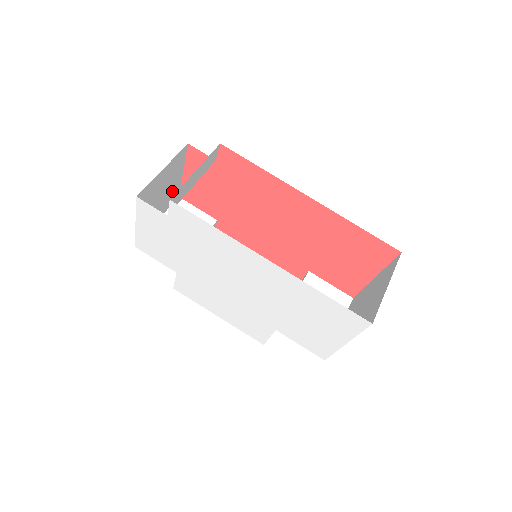
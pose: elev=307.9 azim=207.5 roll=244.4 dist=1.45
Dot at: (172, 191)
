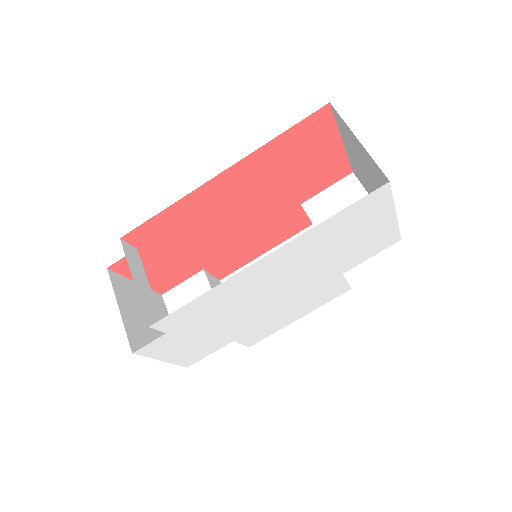
Dot at: occluded
